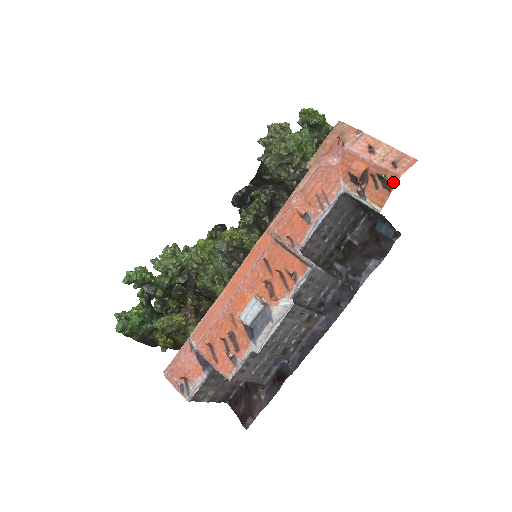
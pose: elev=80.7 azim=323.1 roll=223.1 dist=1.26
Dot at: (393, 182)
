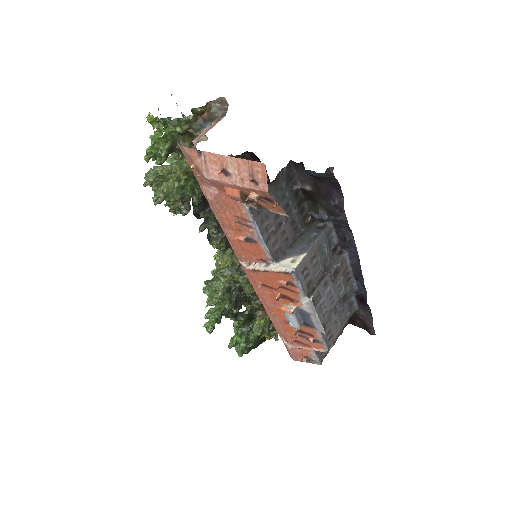
Dot at: (269, 198)
